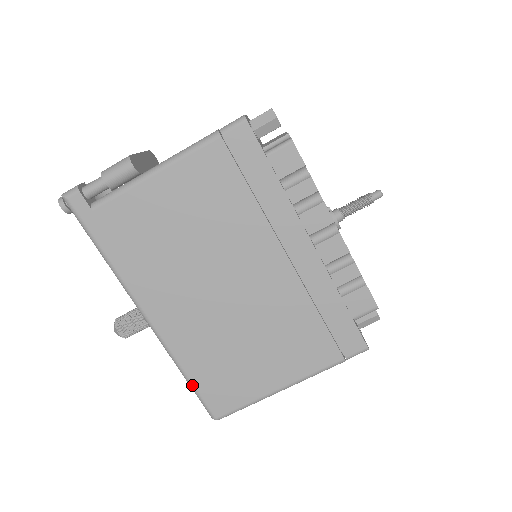
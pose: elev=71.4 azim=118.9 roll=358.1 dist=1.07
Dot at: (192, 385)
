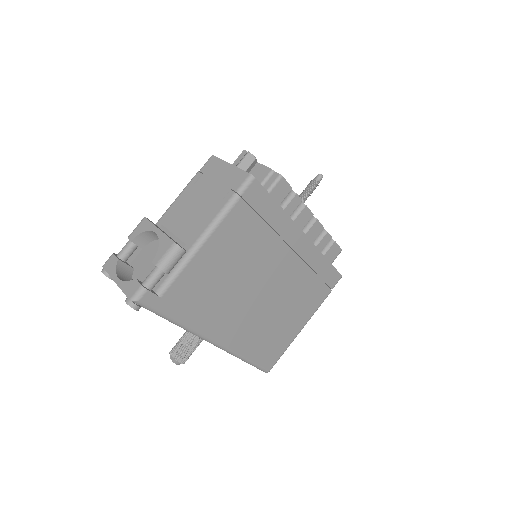
Dot at: (252, 363)
